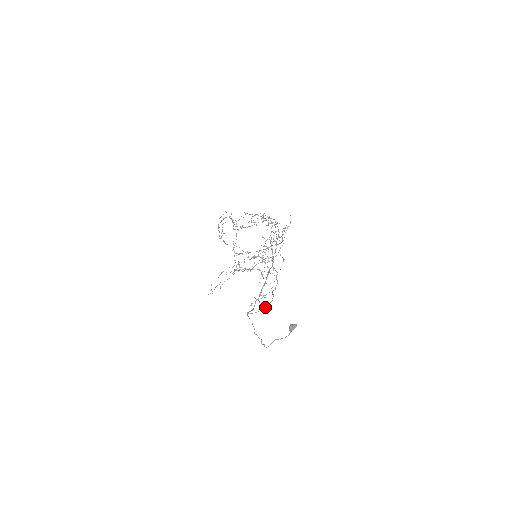
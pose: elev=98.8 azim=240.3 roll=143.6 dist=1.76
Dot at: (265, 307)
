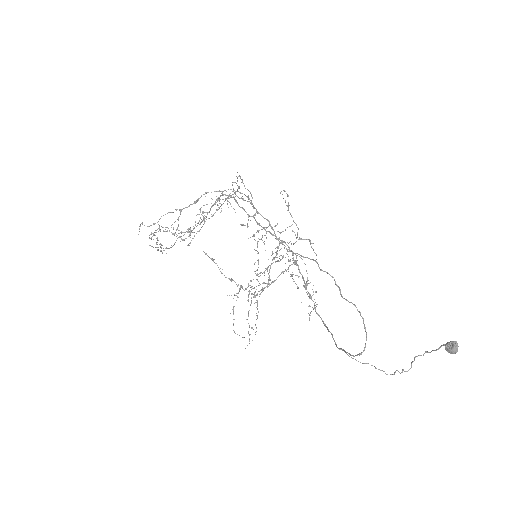
Dot at: occluded
